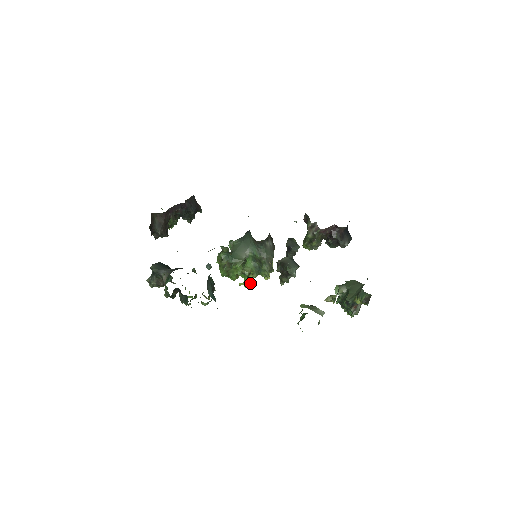
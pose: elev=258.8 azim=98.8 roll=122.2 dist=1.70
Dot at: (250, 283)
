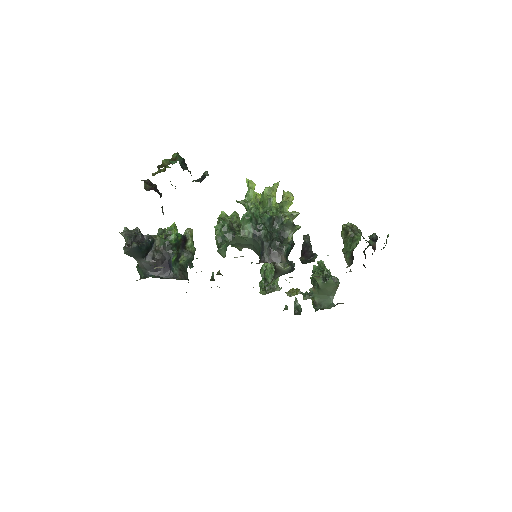
Dot at: occluded
